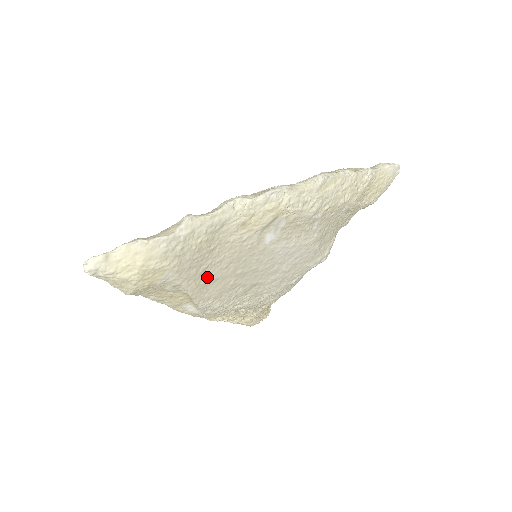
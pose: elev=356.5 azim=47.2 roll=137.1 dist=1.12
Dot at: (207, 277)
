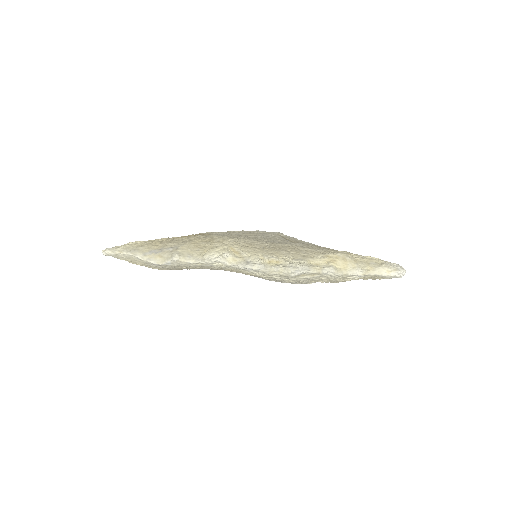
Dot at: (200, 268)
